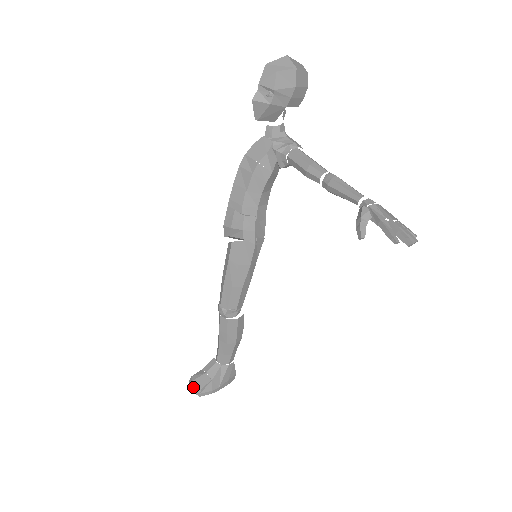
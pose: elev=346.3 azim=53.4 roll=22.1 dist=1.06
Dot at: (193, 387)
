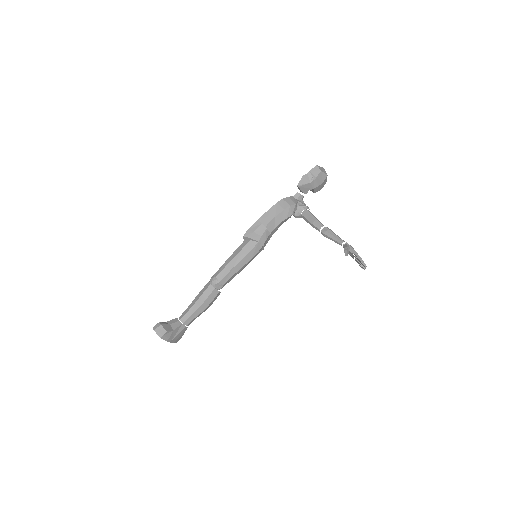
Dot at: (159, 329)
